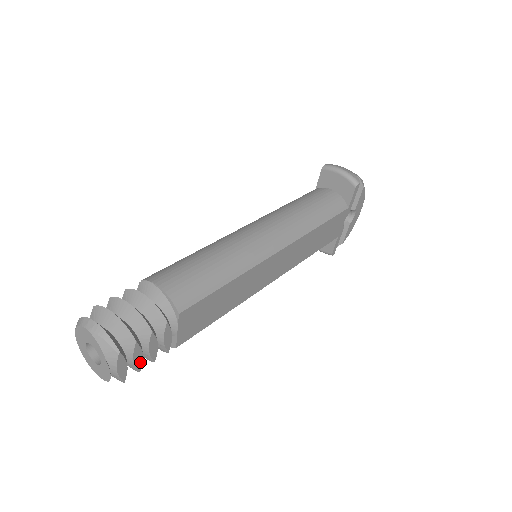
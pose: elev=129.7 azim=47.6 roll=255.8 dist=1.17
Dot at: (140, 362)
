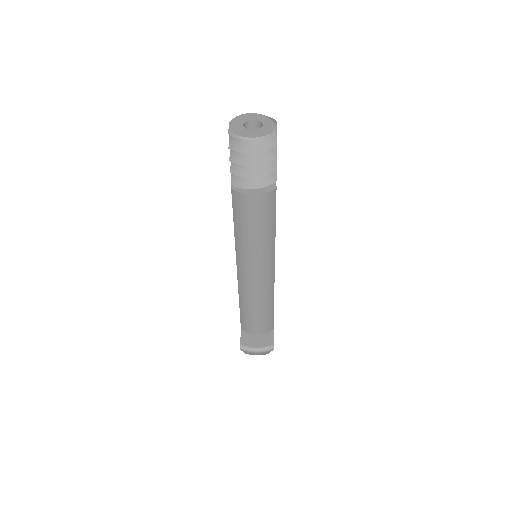
Dot at: (276, 151)
